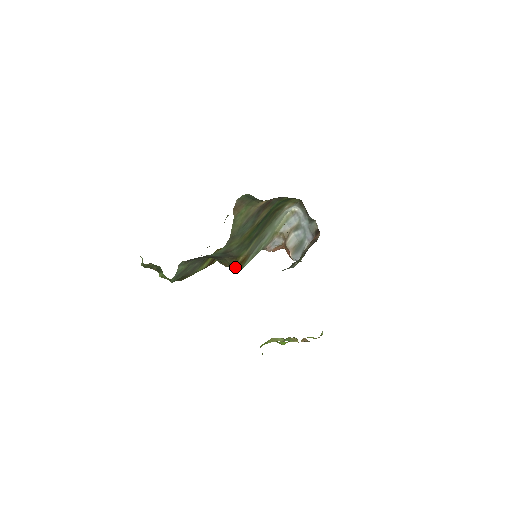
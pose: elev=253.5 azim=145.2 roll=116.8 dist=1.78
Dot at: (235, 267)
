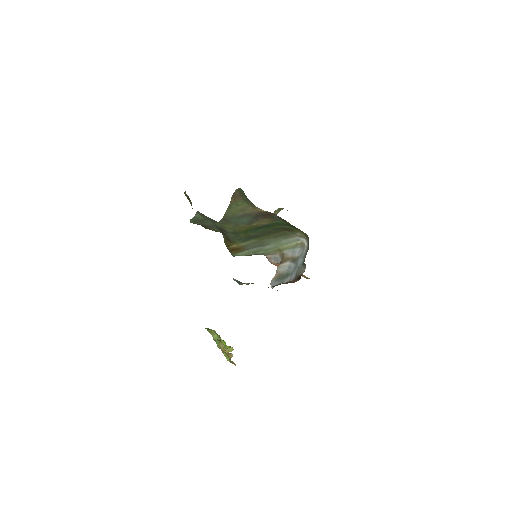
Dot at: (228, 249)
